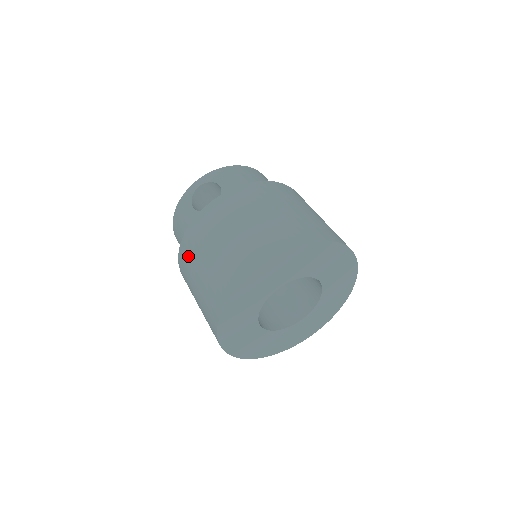
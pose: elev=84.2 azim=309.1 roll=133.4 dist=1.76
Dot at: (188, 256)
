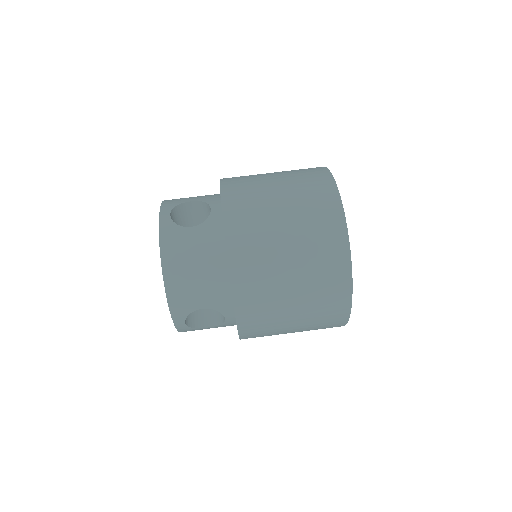
Dot at: occluded
